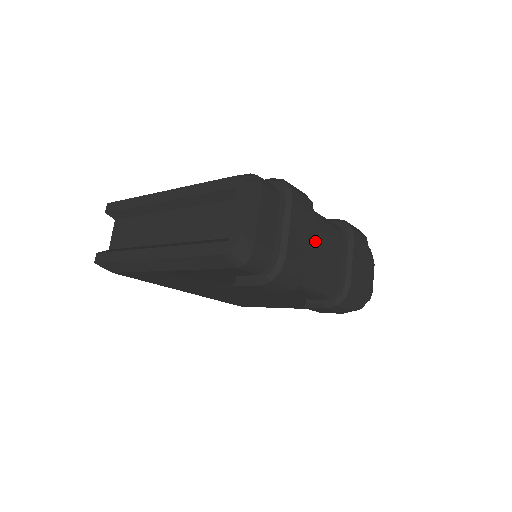
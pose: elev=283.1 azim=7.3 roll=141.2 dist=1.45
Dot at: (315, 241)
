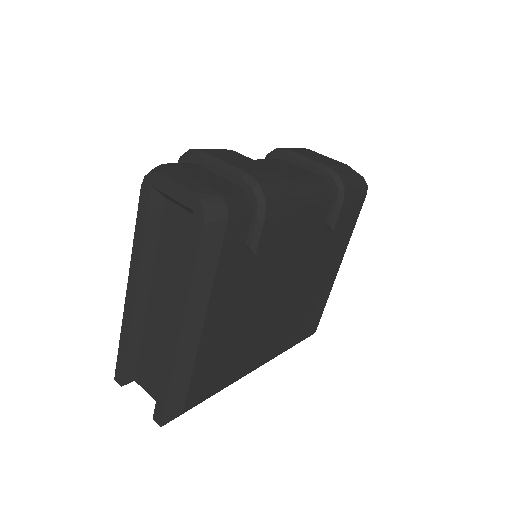
Dot at: occluded
